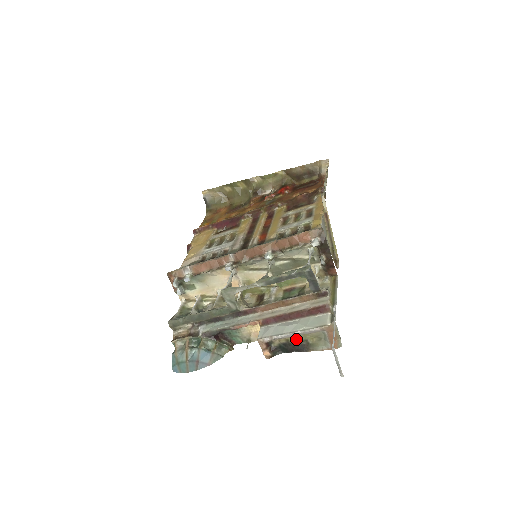
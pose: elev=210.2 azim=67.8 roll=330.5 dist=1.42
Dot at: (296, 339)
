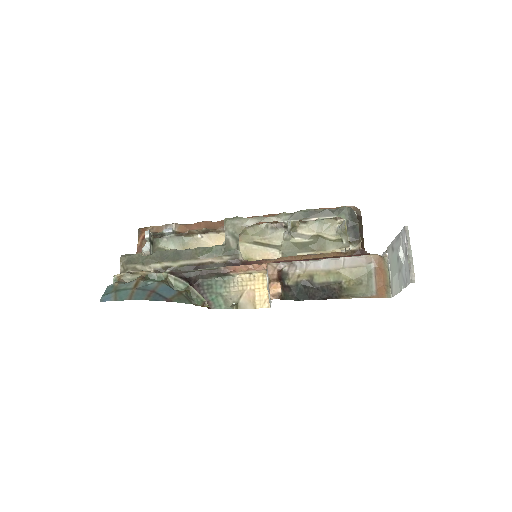
Dot at: (324, 277)
